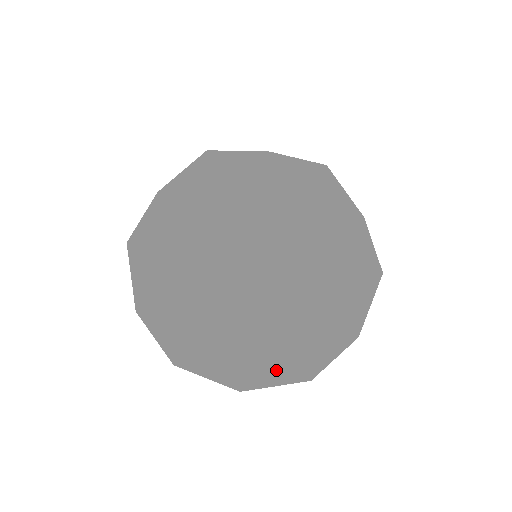
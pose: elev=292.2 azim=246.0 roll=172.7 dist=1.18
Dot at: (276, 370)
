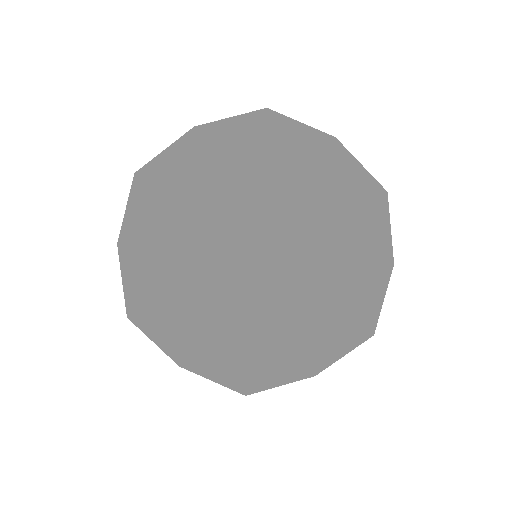
Dot at: (219, 369)
